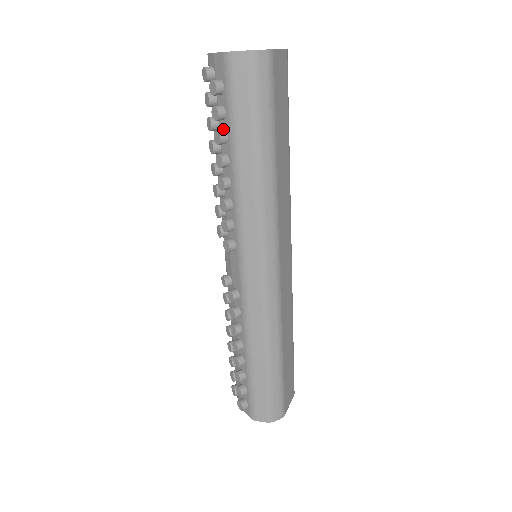
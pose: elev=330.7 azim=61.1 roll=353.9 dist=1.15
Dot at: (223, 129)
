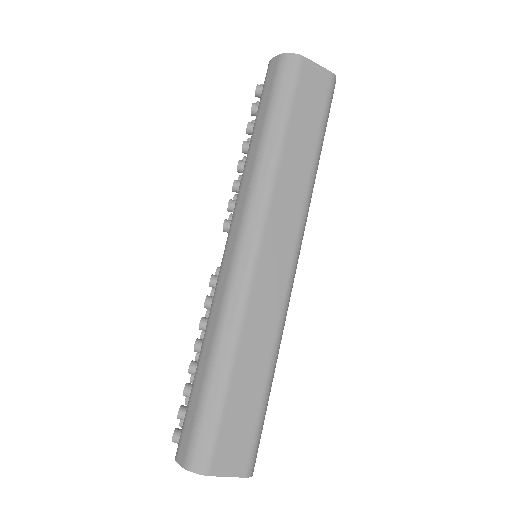
Dot at: occluded
